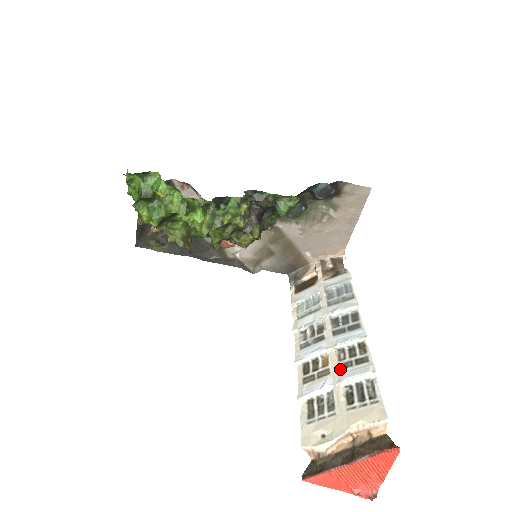
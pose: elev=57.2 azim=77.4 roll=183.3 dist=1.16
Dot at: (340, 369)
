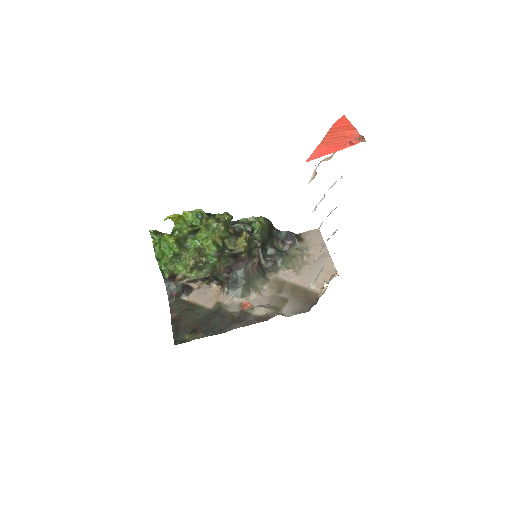
Dot at: occluded
